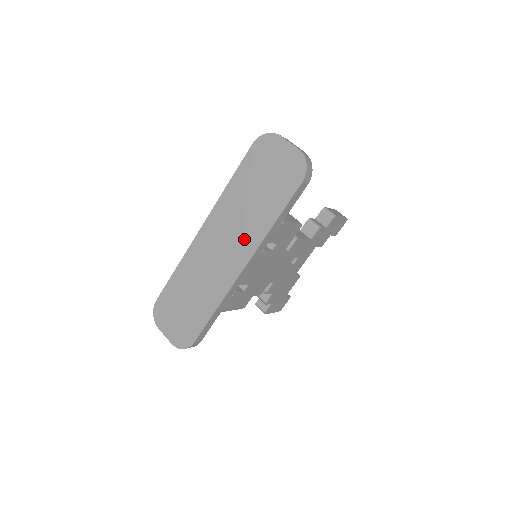
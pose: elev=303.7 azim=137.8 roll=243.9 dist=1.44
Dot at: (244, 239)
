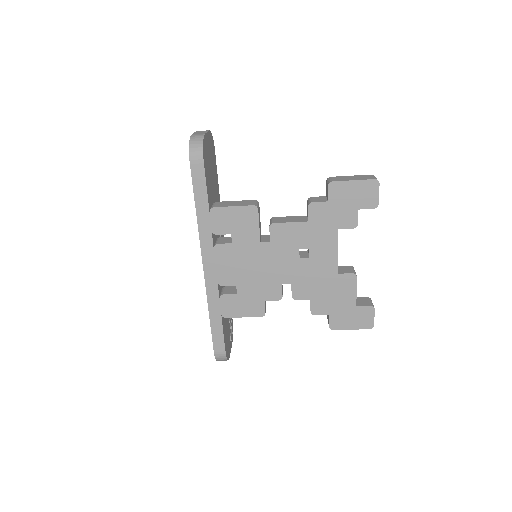
Dot at: occluded
